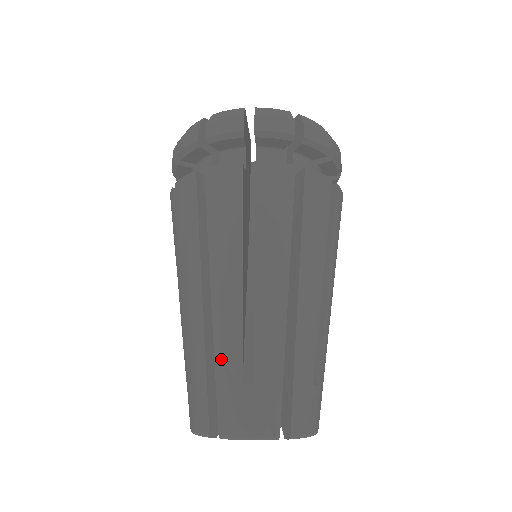
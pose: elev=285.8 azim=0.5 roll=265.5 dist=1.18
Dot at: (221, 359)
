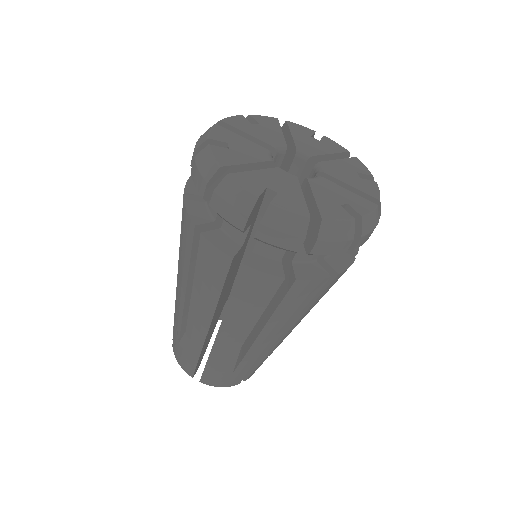
Dot at: (175, 320)
